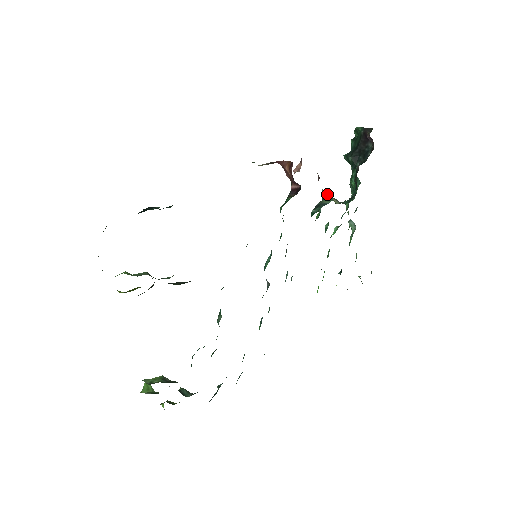
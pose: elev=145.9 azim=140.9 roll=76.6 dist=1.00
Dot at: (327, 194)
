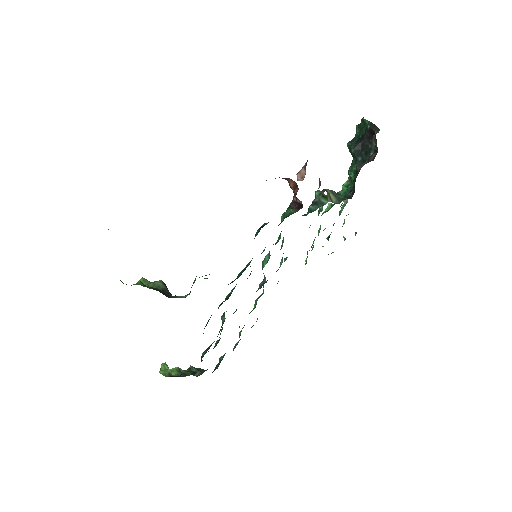
Dot at: (326, 195)
